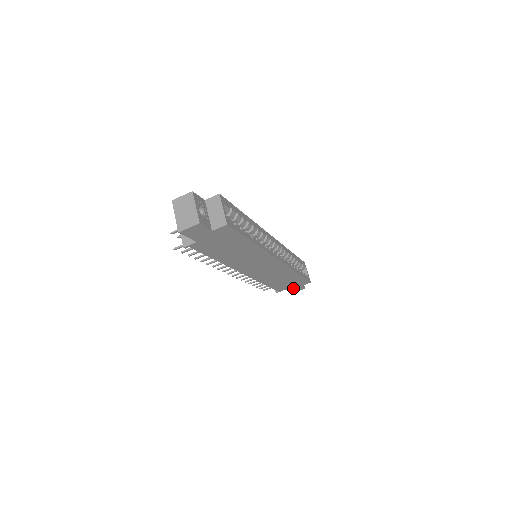
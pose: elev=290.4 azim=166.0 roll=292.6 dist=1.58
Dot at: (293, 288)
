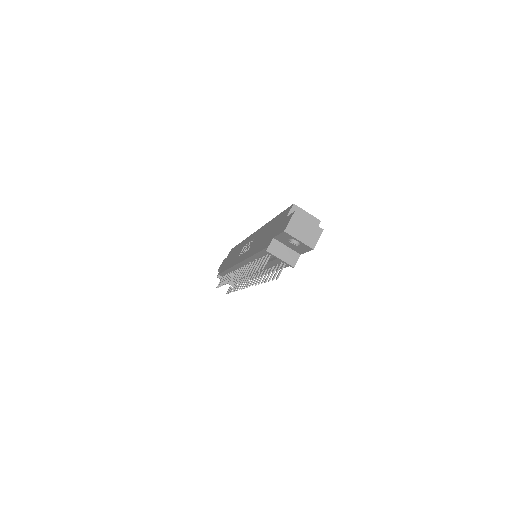
Dot at: occluded
